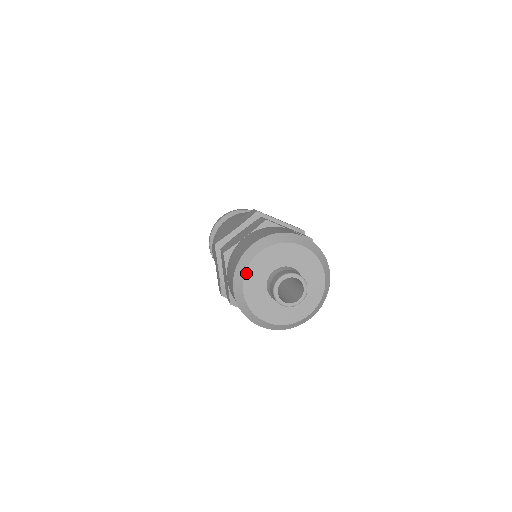
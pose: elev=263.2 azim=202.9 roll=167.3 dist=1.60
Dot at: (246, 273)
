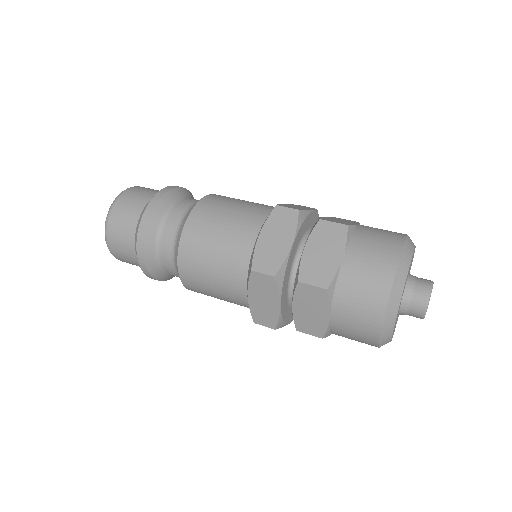
Dot at: (391, 340)
